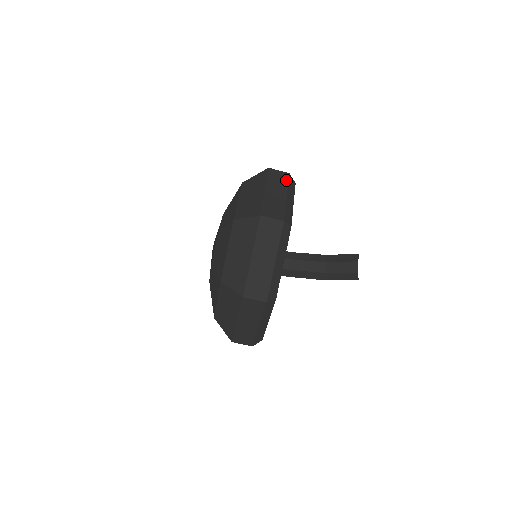
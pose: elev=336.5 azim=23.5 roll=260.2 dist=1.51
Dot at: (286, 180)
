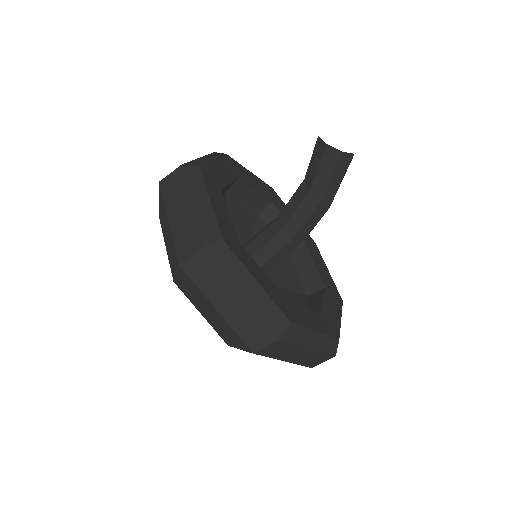
Dot at: occluded
